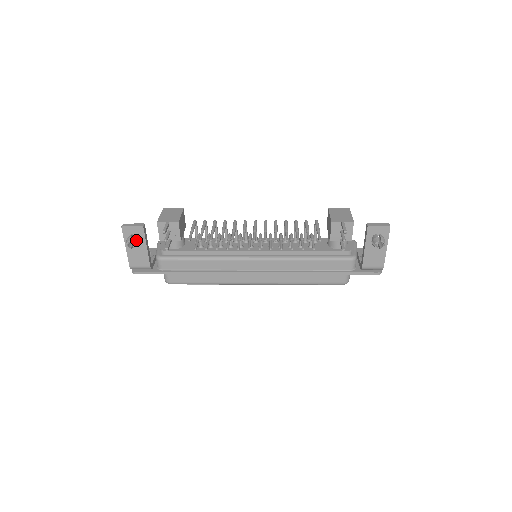
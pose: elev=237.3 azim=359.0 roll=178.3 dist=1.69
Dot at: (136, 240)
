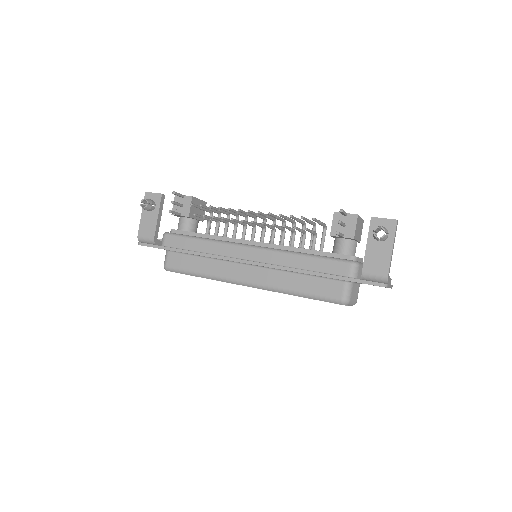
Dot at: (150, 201)
